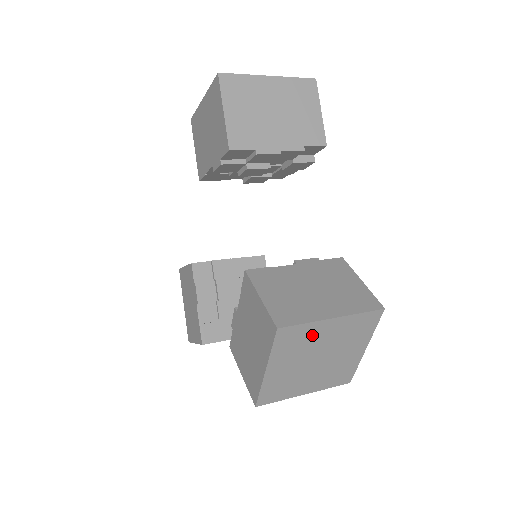
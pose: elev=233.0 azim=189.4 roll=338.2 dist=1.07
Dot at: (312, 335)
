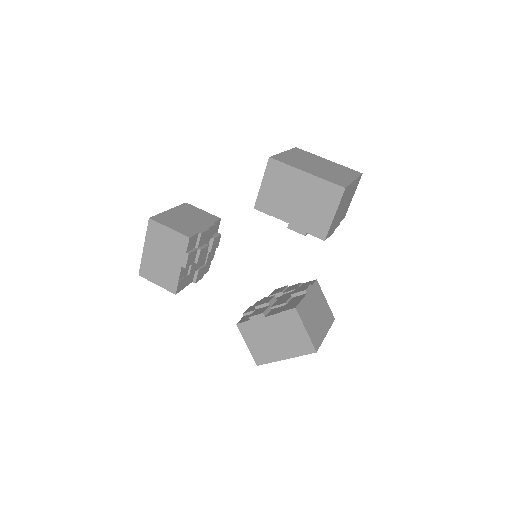
Dot at: occluded
